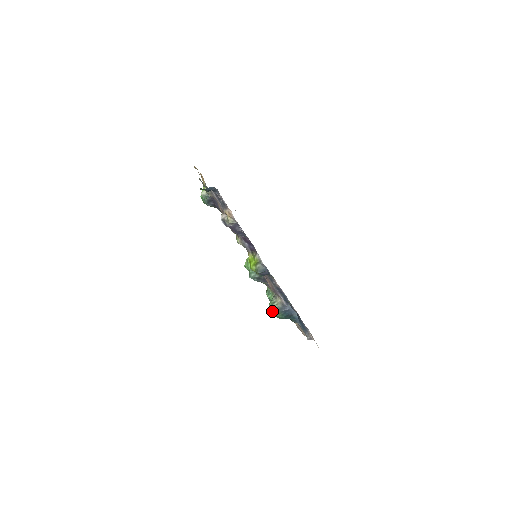
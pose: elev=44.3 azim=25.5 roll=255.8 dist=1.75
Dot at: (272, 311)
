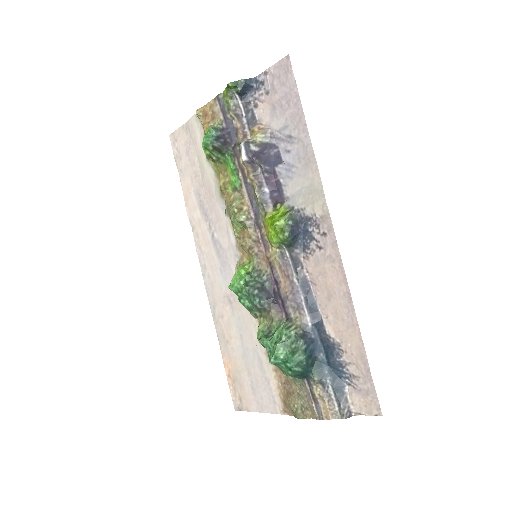
Dot at: (282, 354)
